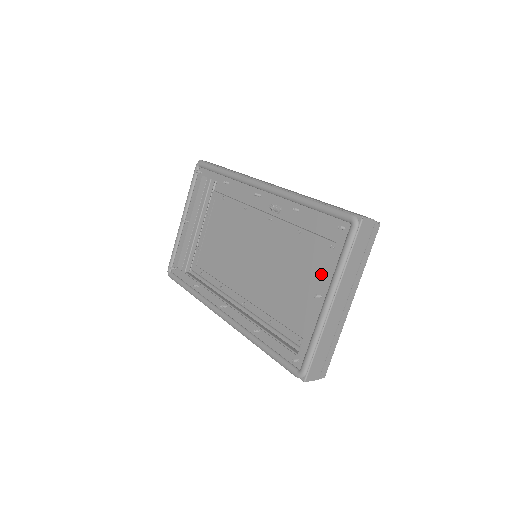
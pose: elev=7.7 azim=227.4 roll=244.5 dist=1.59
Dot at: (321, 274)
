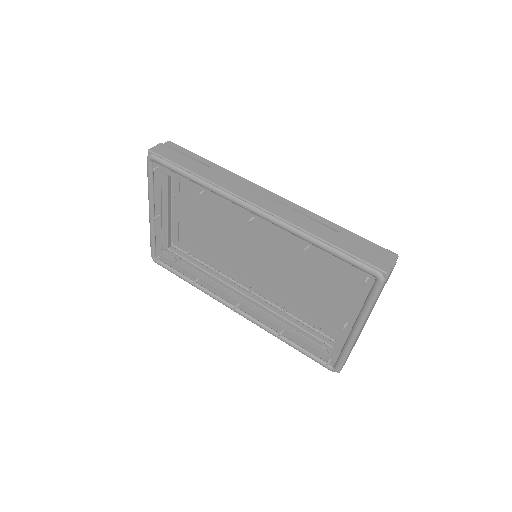
Dot at: (336, 285)
